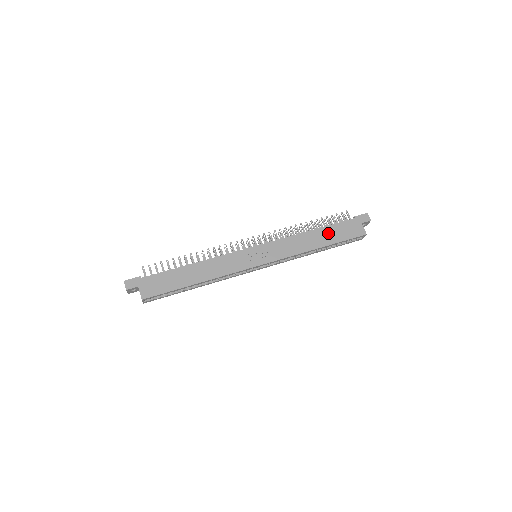
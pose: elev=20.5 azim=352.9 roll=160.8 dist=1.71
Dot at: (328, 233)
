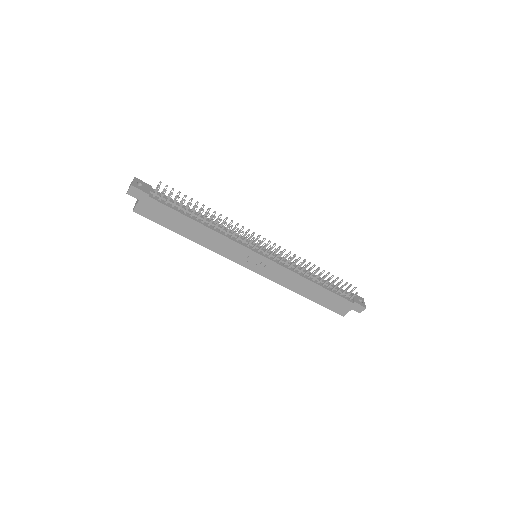
Dot at: (322, 294)
